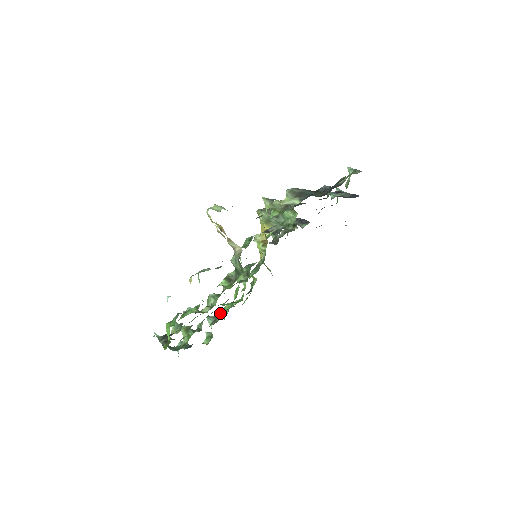
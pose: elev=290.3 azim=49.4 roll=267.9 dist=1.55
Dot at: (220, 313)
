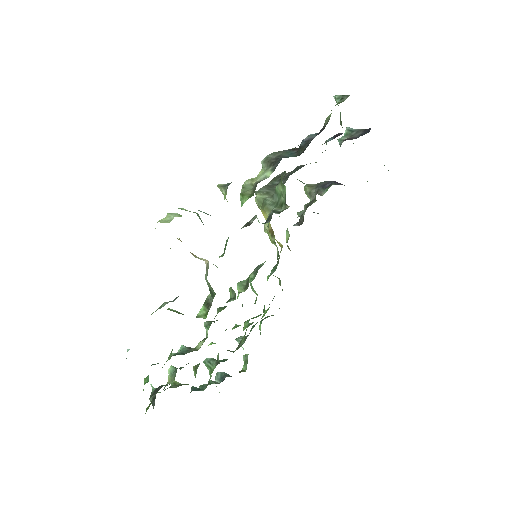
Dot at: occluded
